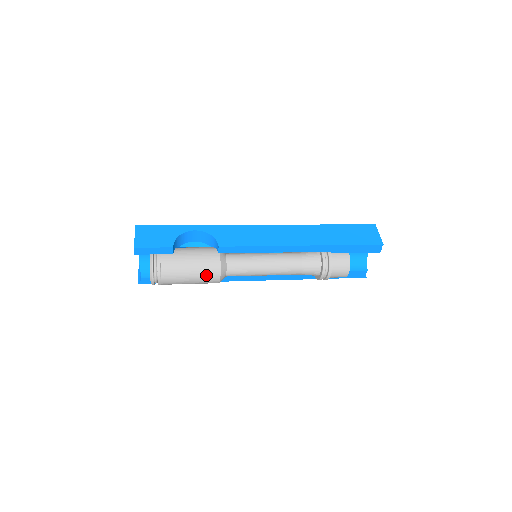
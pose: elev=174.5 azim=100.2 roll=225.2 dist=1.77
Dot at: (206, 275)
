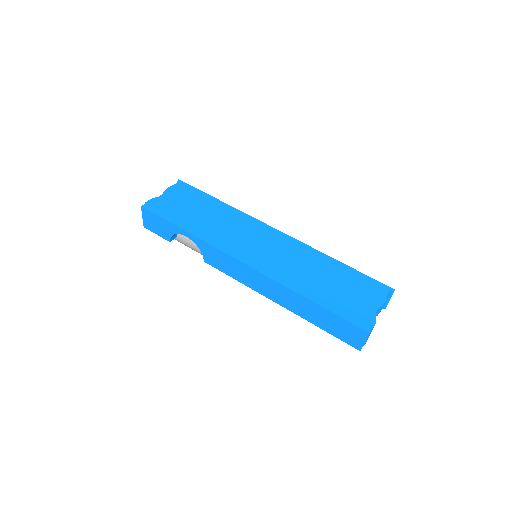
Dot at: occluded
